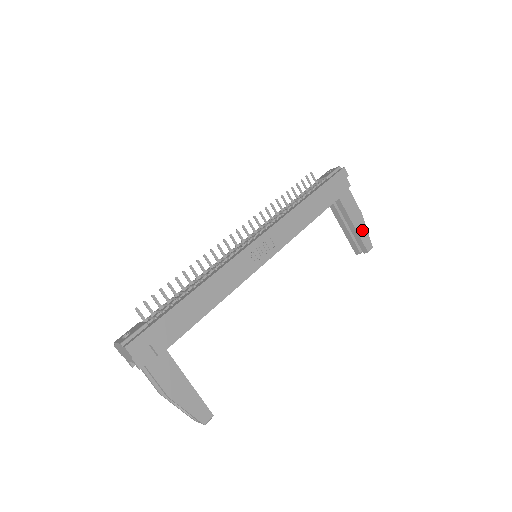
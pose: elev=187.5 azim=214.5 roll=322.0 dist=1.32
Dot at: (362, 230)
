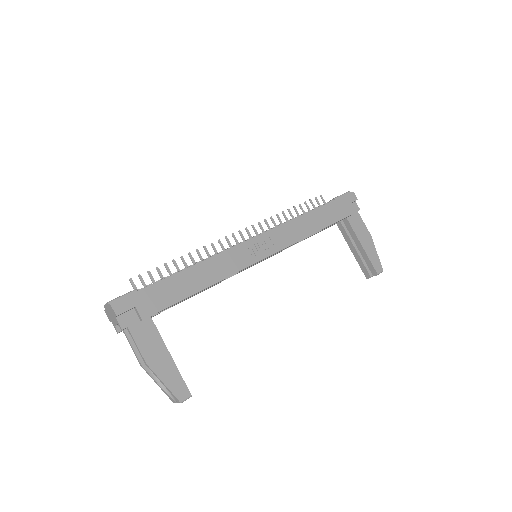
Dot at: (371, 252)
